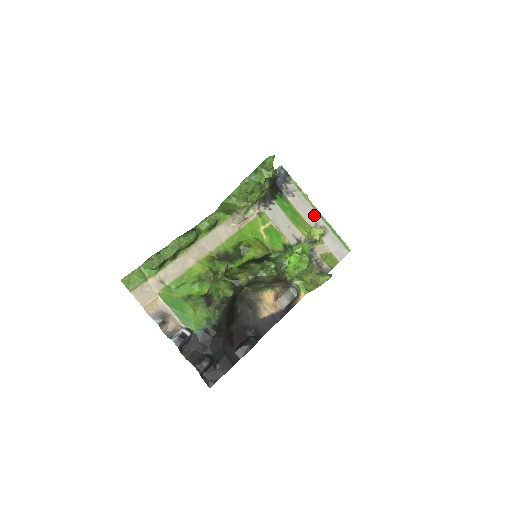
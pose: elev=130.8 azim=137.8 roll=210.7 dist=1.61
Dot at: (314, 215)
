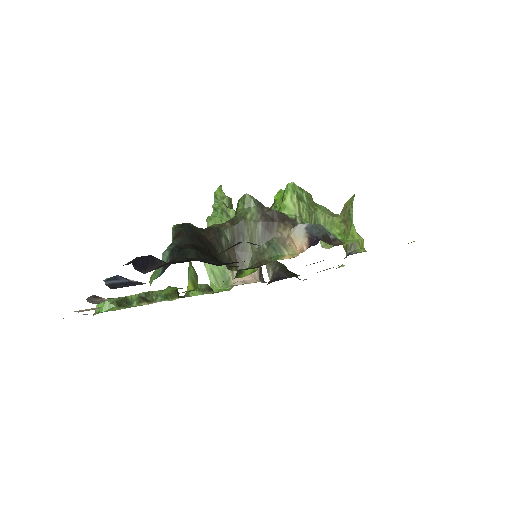
Dot at: occluded
